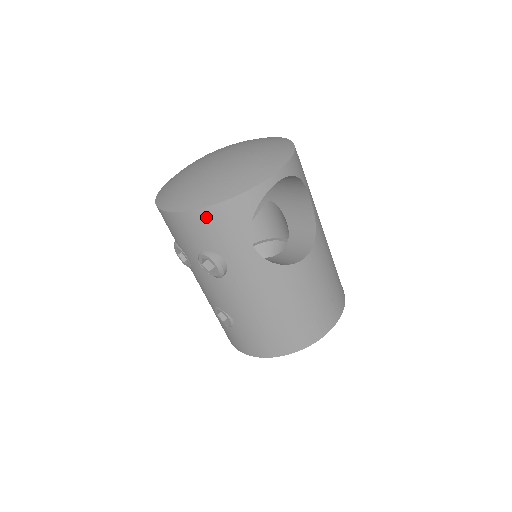
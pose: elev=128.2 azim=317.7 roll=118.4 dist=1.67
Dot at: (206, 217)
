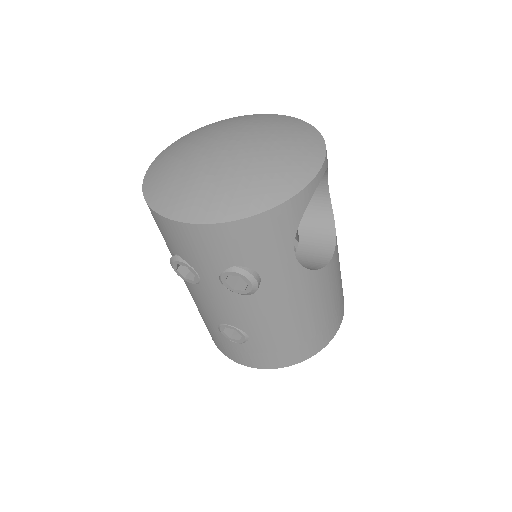
Dot at: (248, 228)
